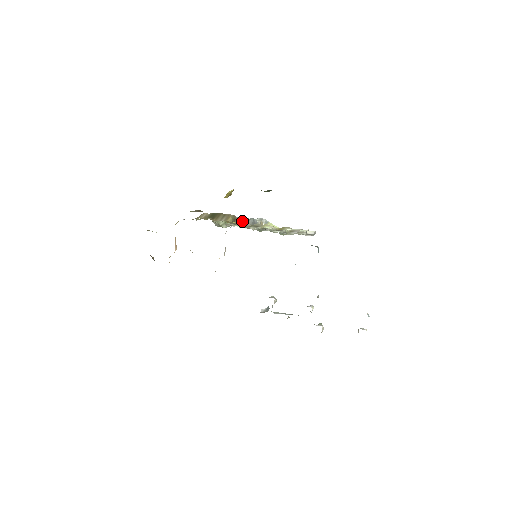
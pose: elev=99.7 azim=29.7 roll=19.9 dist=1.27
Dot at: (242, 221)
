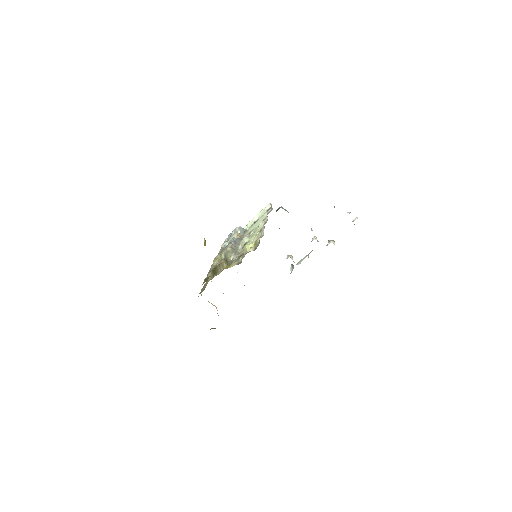
Dot at: (229, 252)
